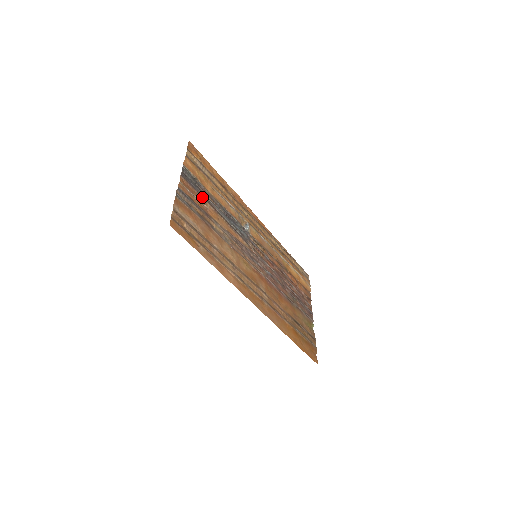
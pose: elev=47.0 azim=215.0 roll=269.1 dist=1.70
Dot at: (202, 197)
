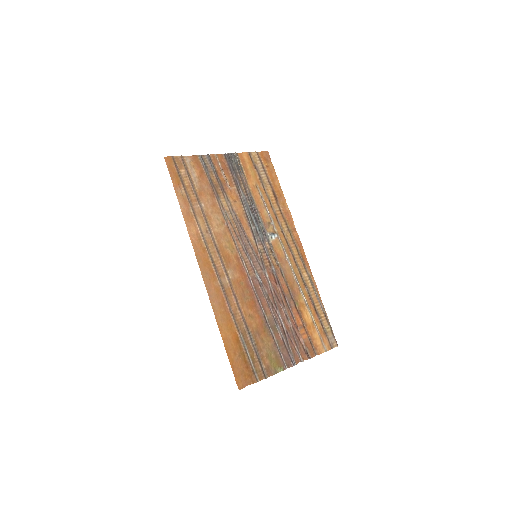
Dot at: (233, 179)
